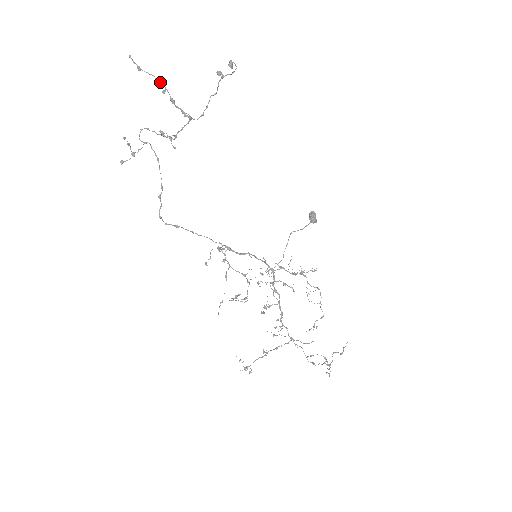
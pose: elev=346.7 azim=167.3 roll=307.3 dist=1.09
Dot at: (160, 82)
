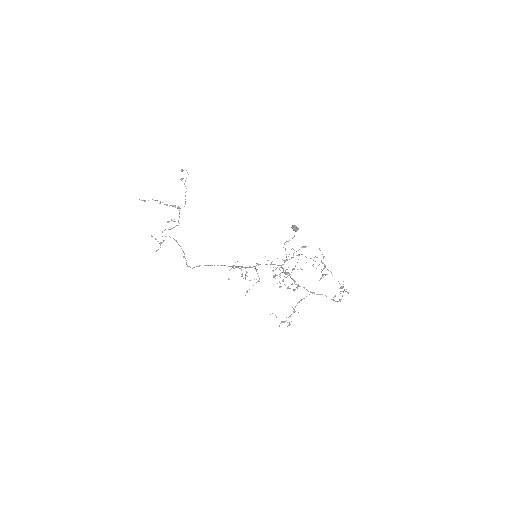
Dot at: (157, 200)
